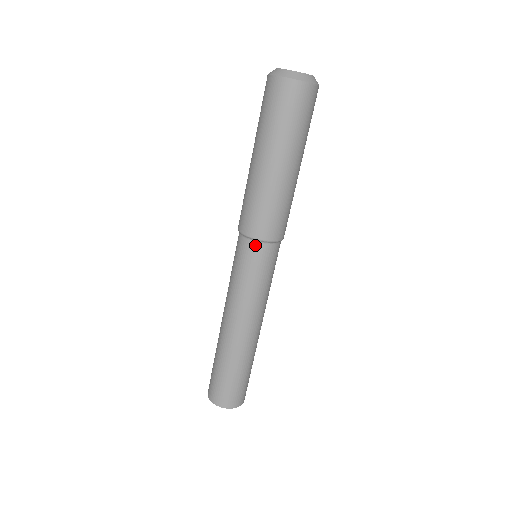
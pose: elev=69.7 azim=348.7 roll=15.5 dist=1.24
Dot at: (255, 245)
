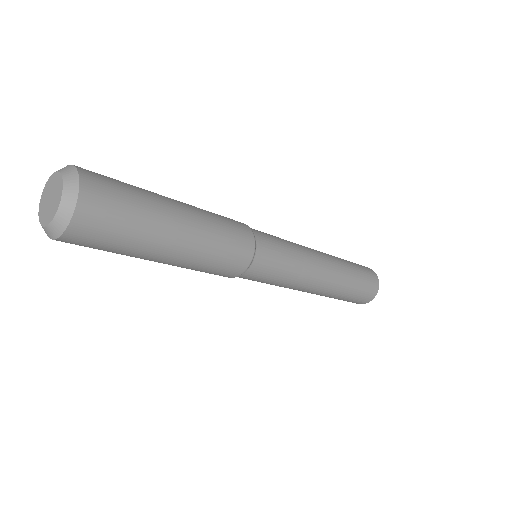
Dot at: (242, 276)
